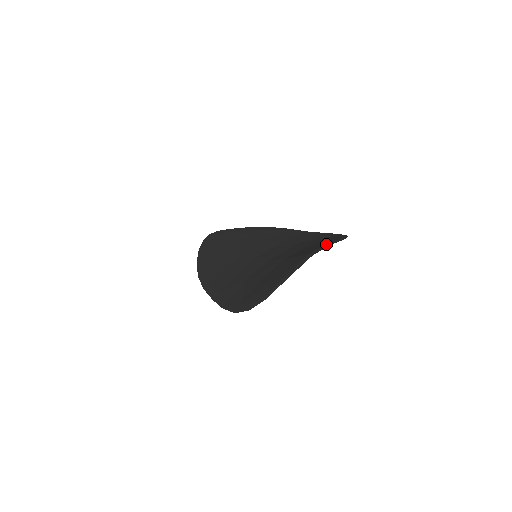
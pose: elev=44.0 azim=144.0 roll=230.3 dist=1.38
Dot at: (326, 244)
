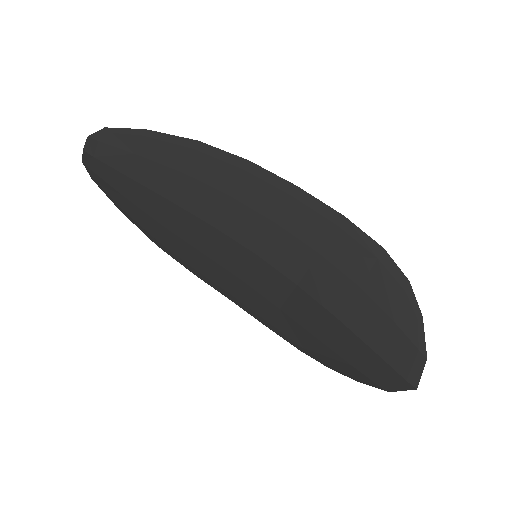
Dot at: (416, 358)
